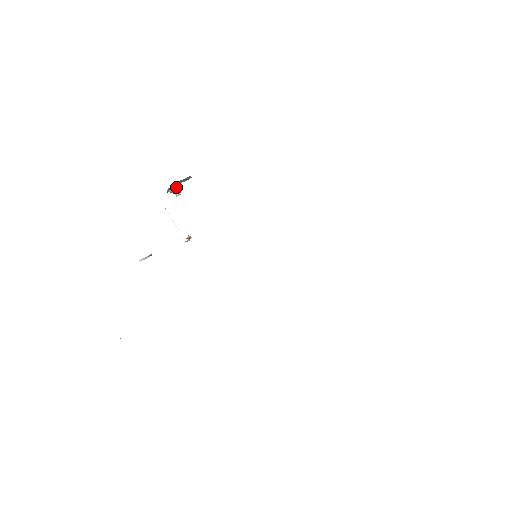
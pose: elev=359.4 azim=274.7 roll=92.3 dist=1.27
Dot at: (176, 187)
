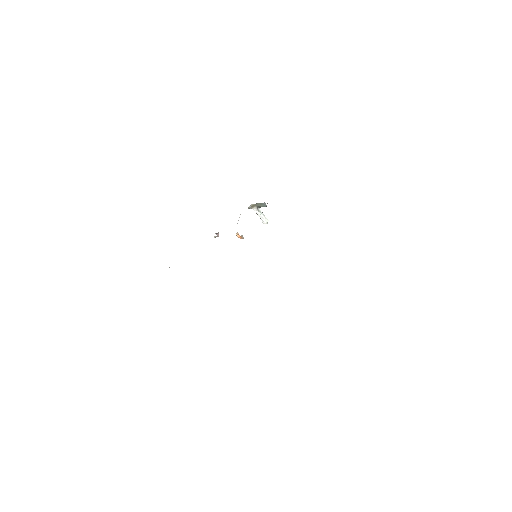
Dot at: (263, 214)
